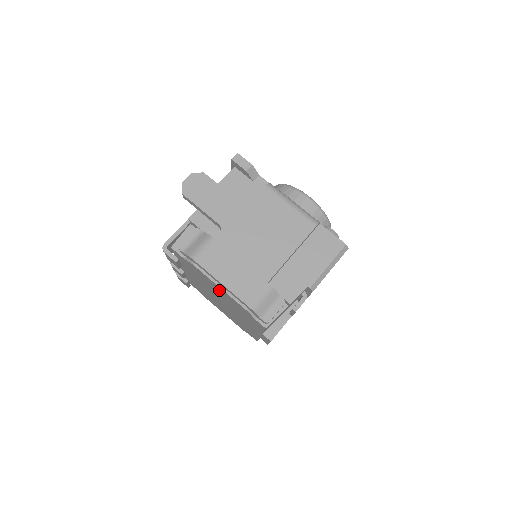
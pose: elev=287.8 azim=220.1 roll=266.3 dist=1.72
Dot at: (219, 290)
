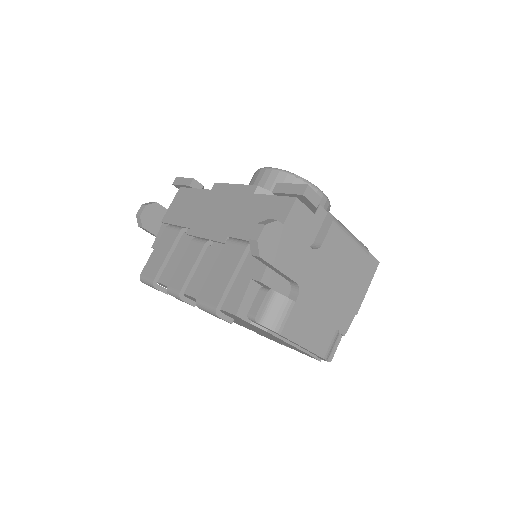
Dot at: occluded
